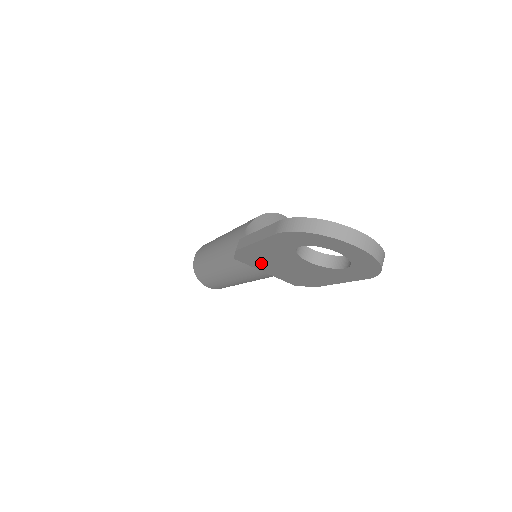
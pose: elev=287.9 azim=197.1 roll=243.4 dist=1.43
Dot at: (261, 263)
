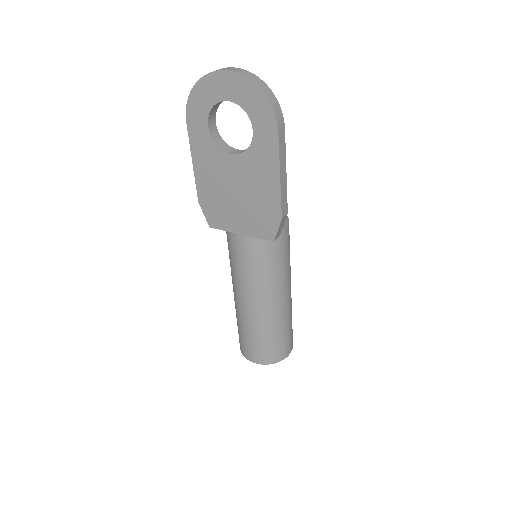
Dot at: (224, 210)
